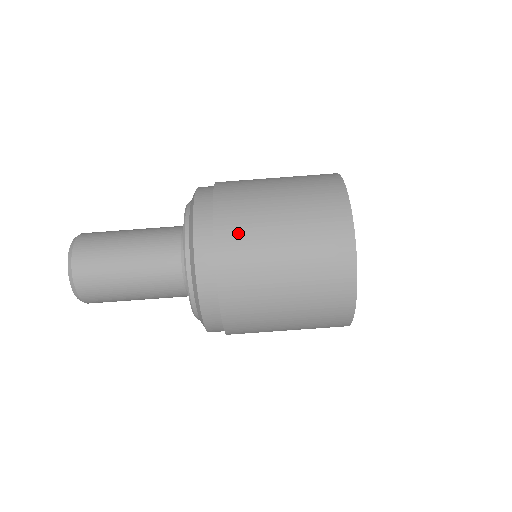
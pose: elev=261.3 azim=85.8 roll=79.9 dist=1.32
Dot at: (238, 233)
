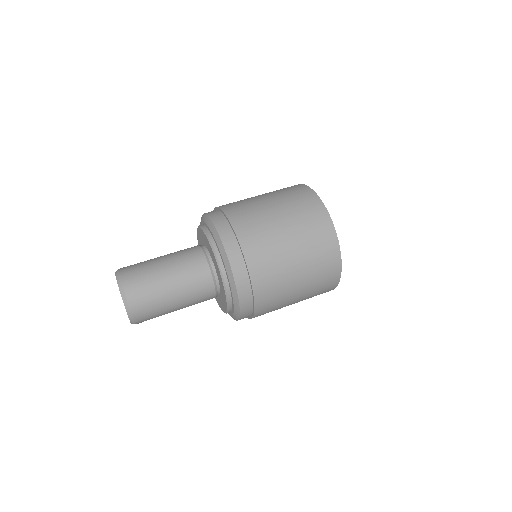
Dot at: (238, 206)
